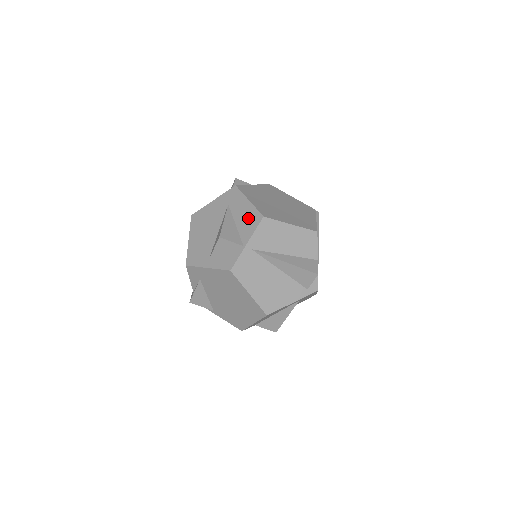
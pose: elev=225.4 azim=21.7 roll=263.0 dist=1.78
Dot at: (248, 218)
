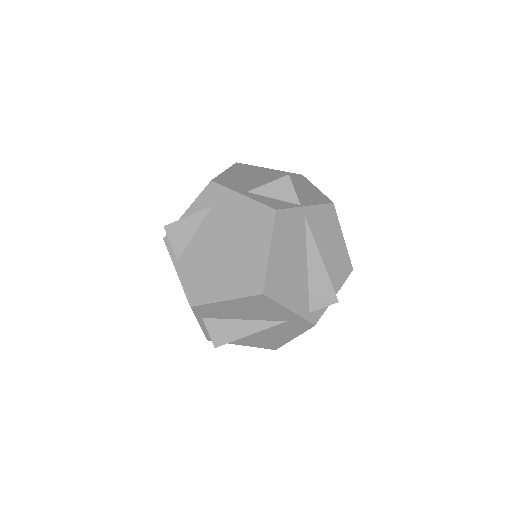
Dot at: (313, 195)
